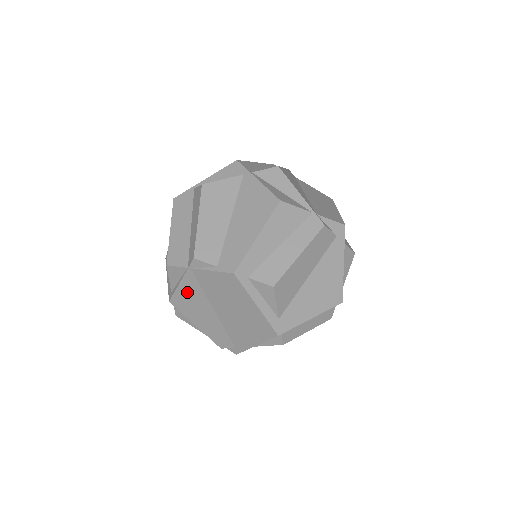
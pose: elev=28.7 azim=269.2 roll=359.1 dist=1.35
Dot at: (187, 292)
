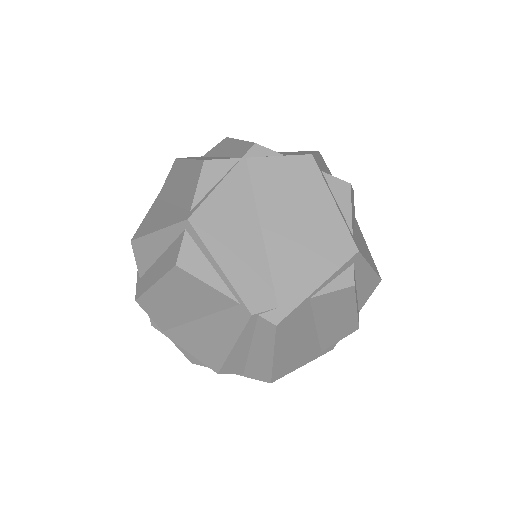
Dot at: (226, 198)
